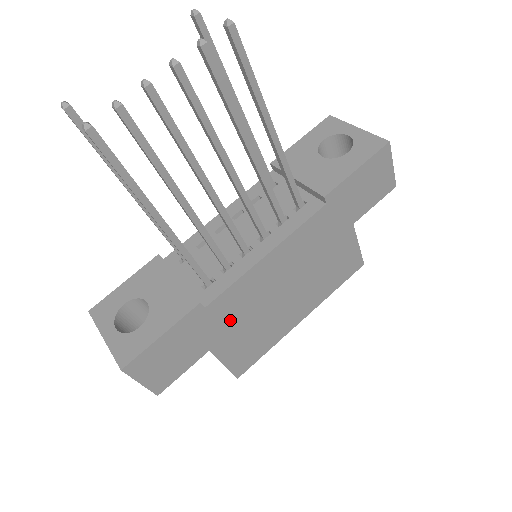
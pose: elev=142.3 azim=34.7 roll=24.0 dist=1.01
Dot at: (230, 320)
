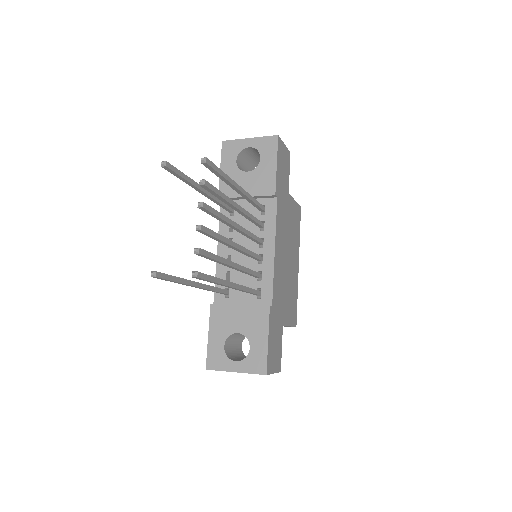
Dot at: (281, 301)
